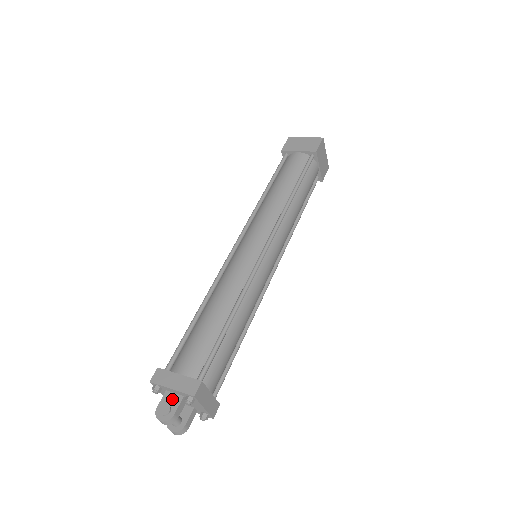
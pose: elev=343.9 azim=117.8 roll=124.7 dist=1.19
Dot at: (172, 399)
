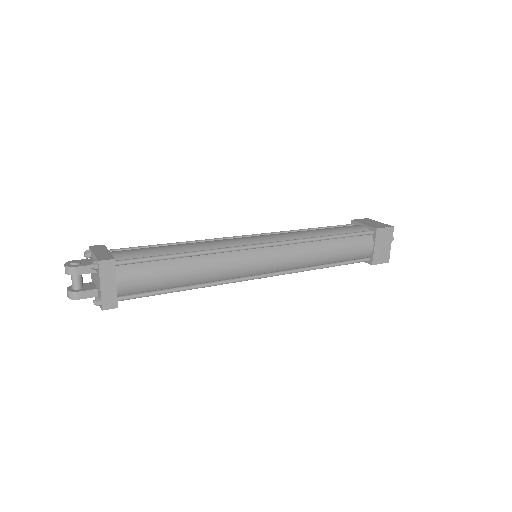
Dot at: (88, 262)
